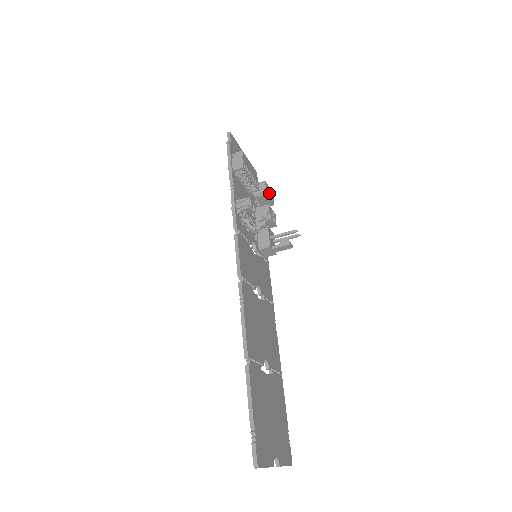
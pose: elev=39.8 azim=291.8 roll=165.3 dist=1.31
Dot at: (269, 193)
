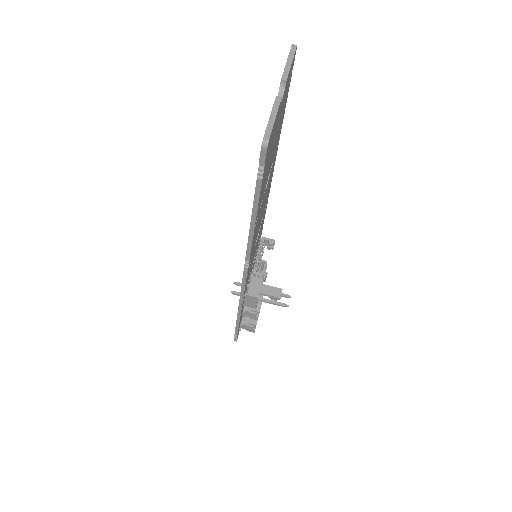
Dot at: occluded
